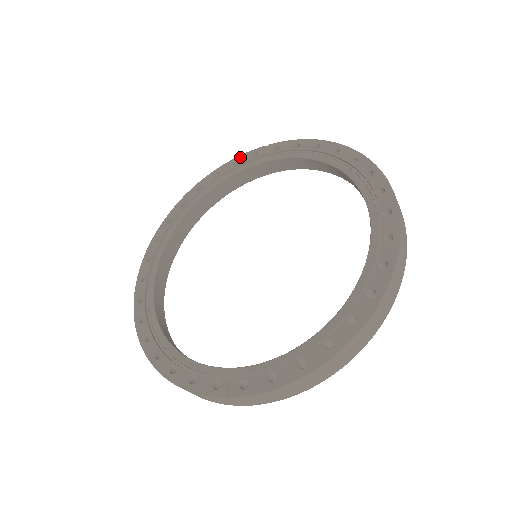
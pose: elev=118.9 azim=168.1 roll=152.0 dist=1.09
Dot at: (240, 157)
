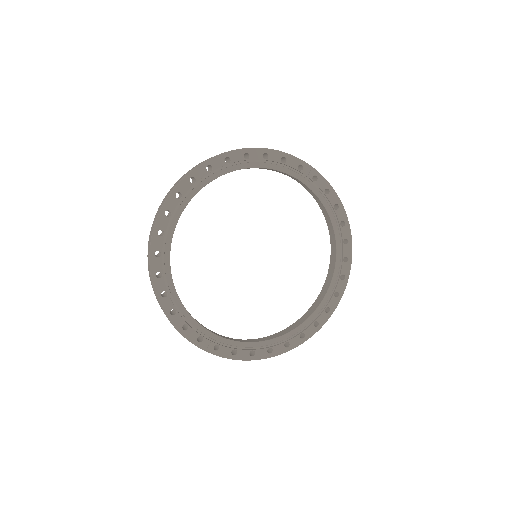
Dot at: (290, 157)
